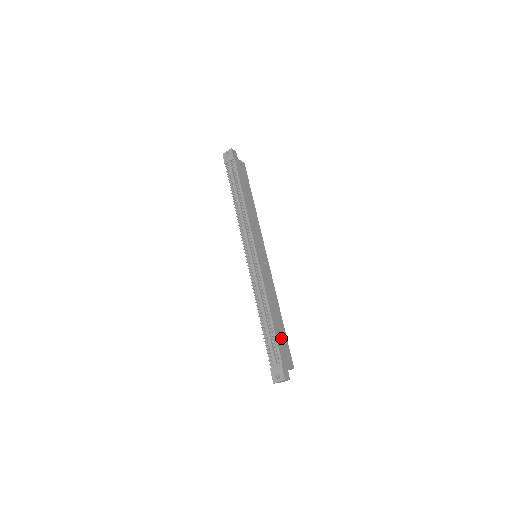
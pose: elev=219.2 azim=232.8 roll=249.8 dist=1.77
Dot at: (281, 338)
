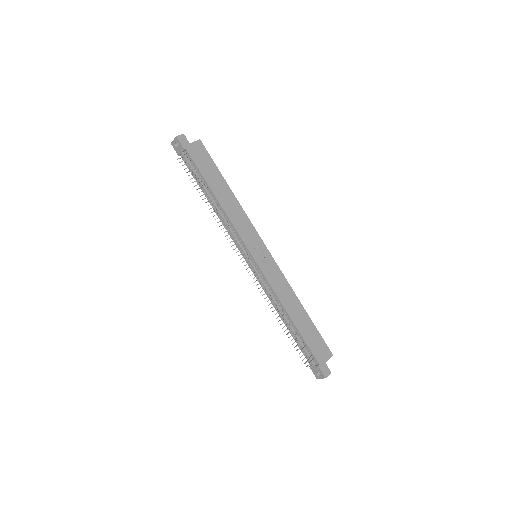
Dot at: (310, 336)
